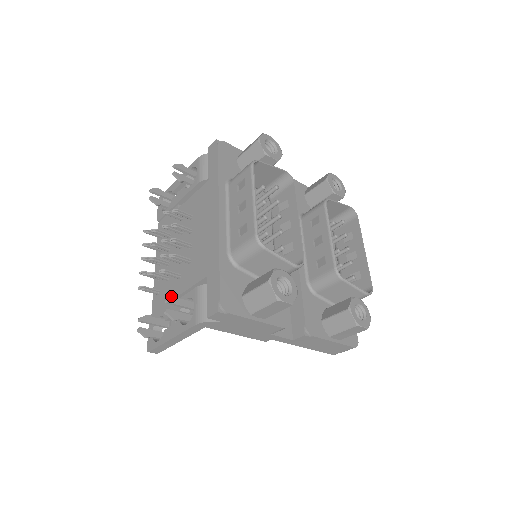
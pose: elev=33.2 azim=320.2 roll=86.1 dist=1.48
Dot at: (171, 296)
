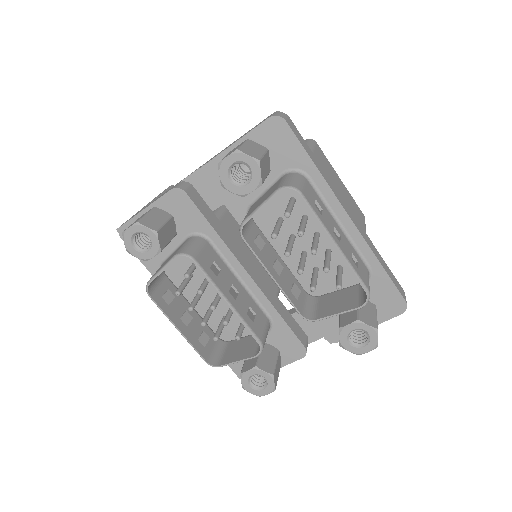
Dot at: occluded
